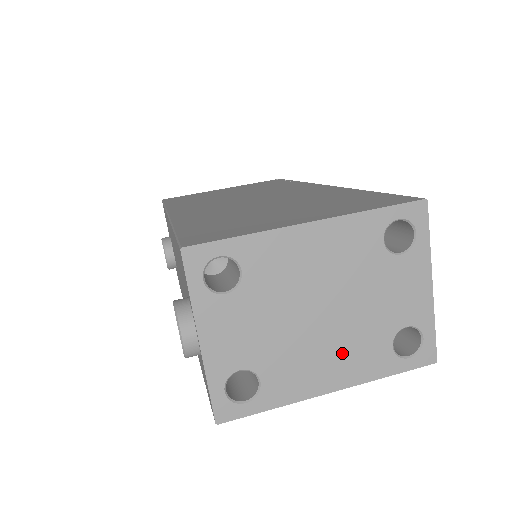
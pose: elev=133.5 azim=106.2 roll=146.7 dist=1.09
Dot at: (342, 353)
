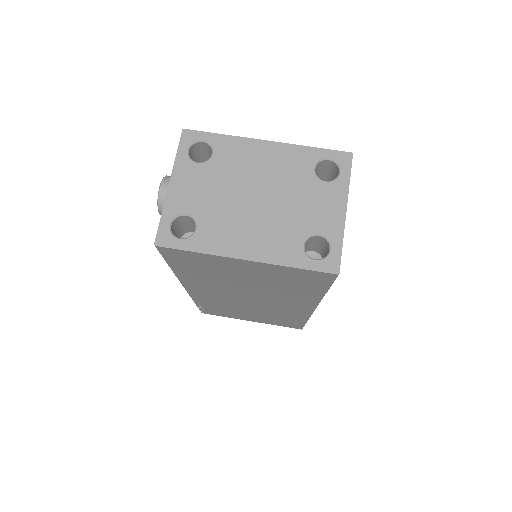
Dot at: (262, 233)
